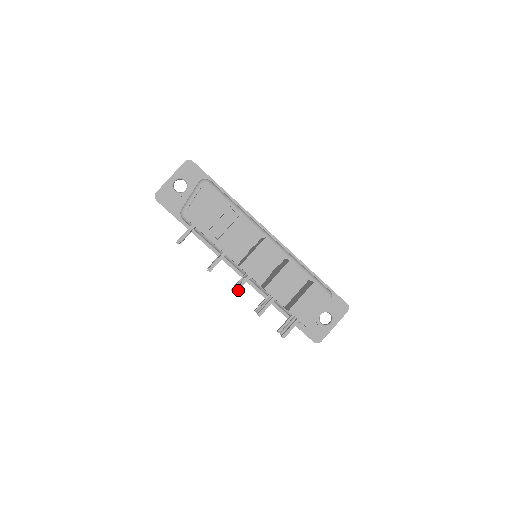
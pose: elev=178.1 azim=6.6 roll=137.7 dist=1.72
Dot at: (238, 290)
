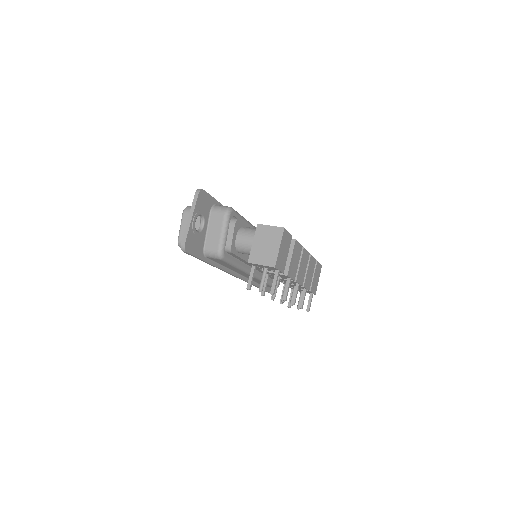
Dot at: occluded
